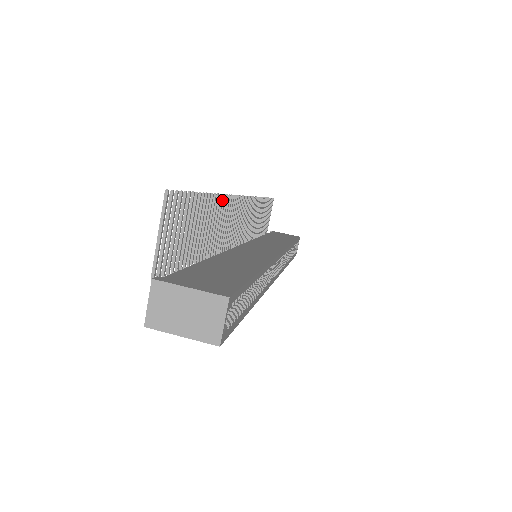
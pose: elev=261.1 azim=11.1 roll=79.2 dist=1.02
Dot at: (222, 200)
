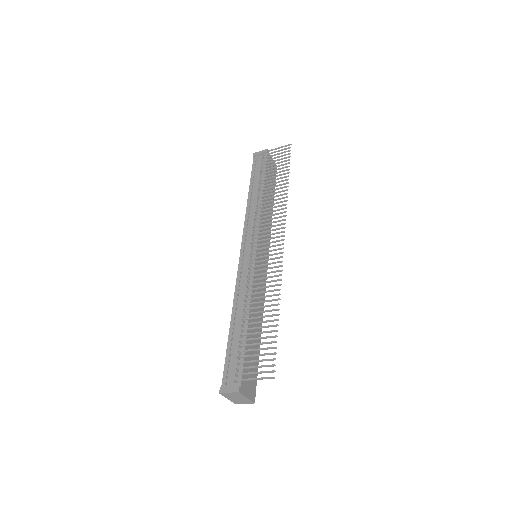
Dot at: occluded
